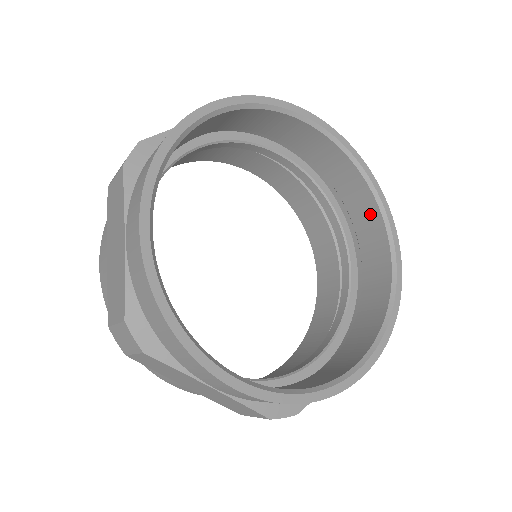
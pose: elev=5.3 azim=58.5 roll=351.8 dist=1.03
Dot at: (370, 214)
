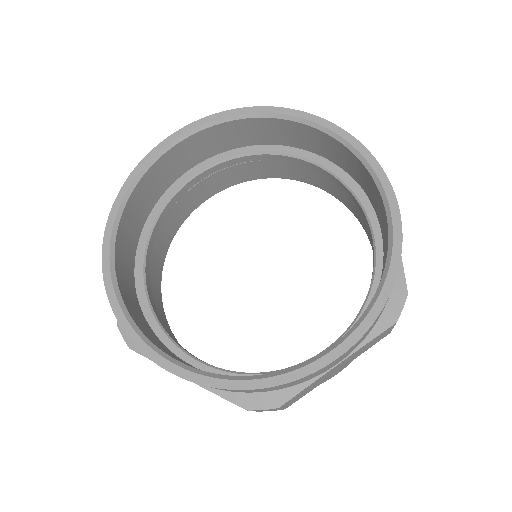
Dot at: (369, 182)
